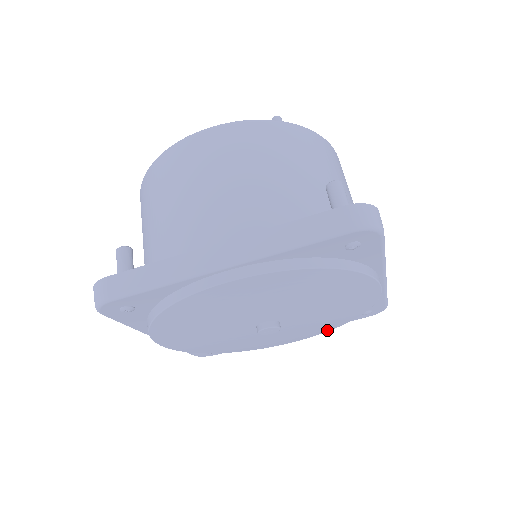
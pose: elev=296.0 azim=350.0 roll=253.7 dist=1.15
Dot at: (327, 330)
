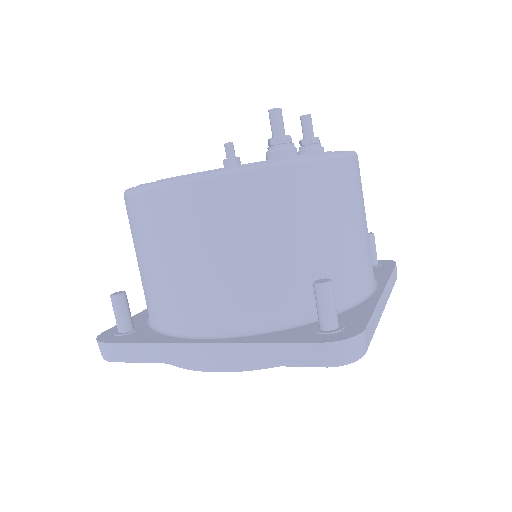
Dot at: occluded
